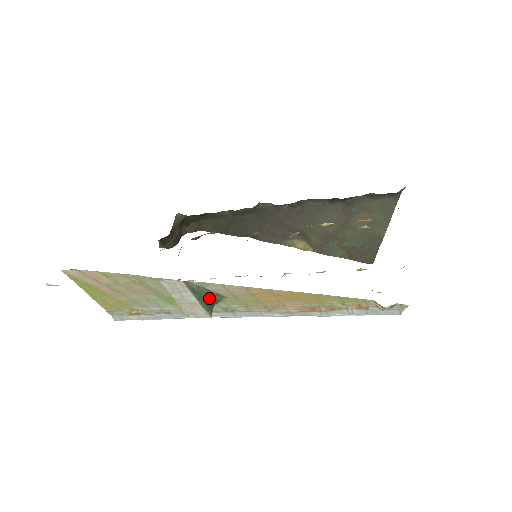
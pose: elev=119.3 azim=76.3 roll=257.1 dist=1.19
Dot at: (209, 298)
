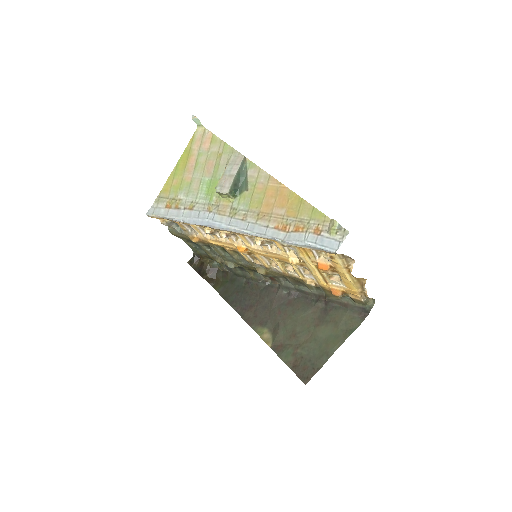
Dot at: (240, 183)
